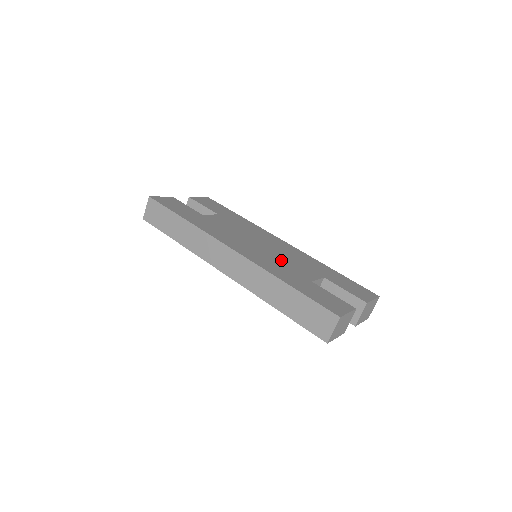
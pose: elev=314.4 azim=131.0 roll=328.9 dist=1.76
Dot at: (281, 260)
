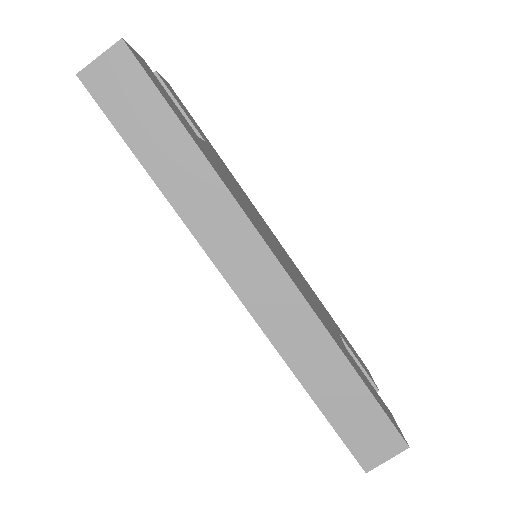
Dot at: occluded
